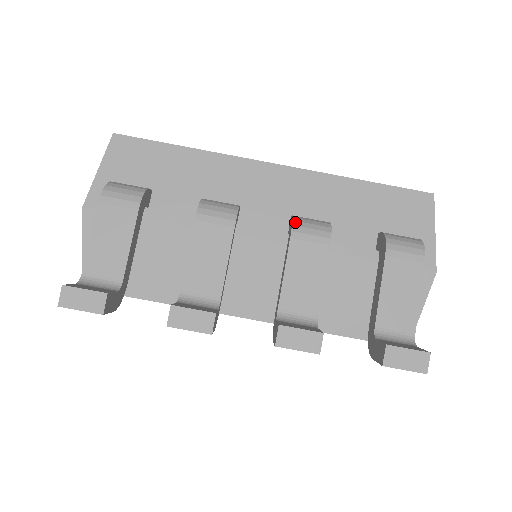
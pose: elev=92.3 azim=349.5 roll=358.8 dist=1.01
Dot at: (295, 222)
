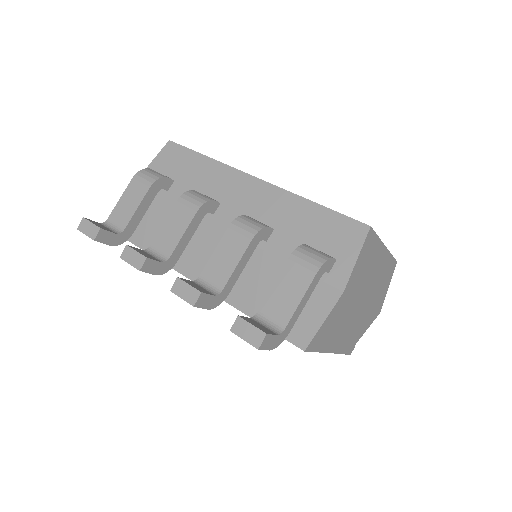
Dot at: (238, 218)
